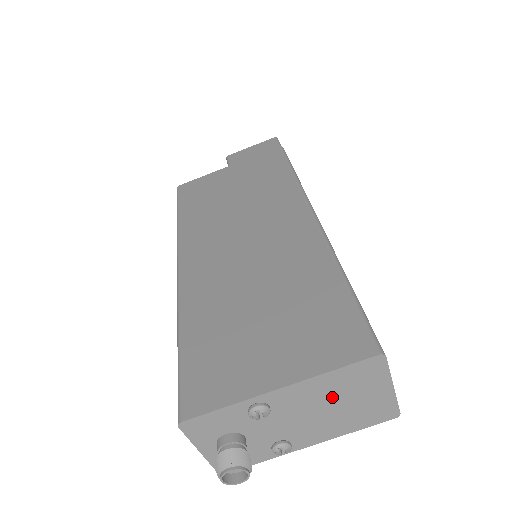
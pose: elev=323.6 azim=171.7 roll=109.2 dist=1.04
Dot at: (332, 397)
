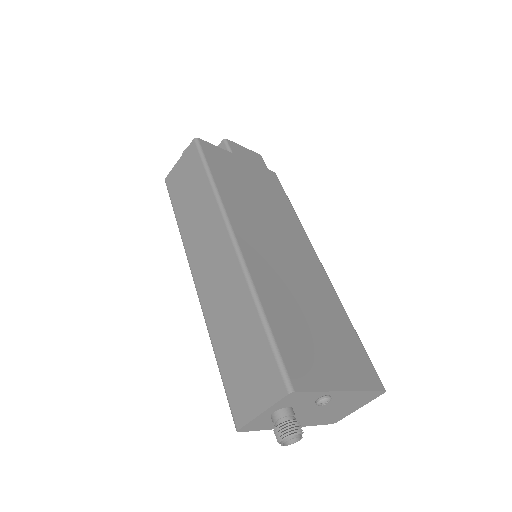
Dot at: (344, 404)
